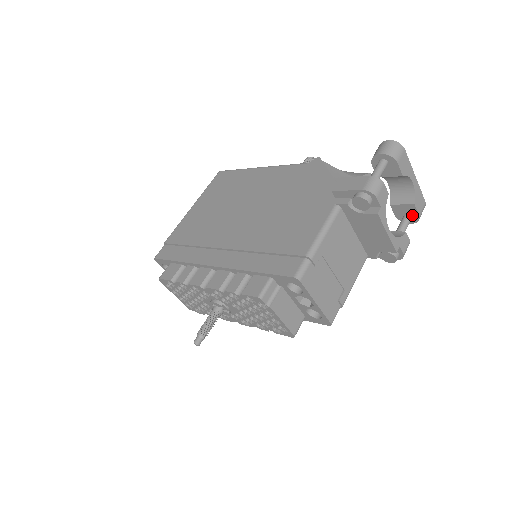
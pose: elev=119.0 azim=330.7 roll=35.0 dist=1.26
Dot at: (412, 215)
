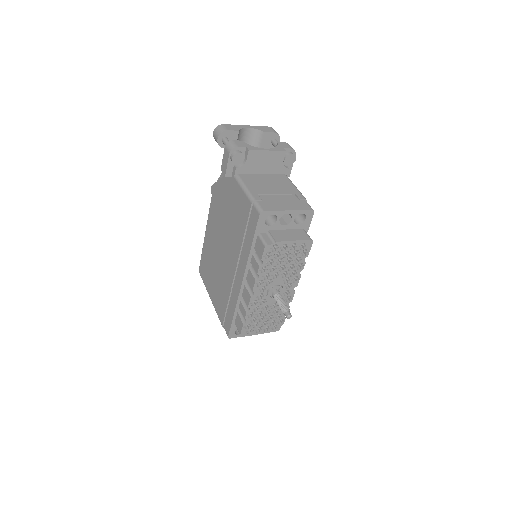
Dot at: (273, 137)
